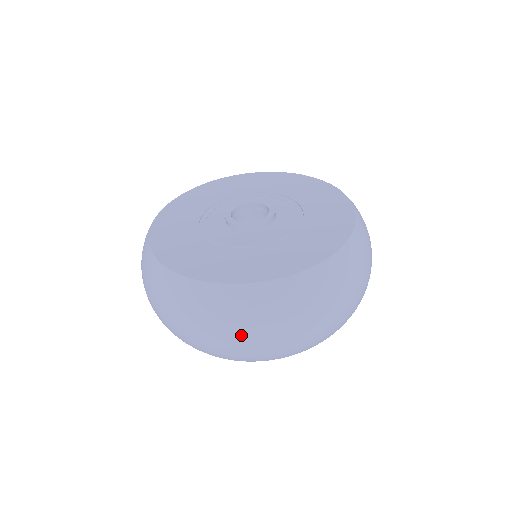
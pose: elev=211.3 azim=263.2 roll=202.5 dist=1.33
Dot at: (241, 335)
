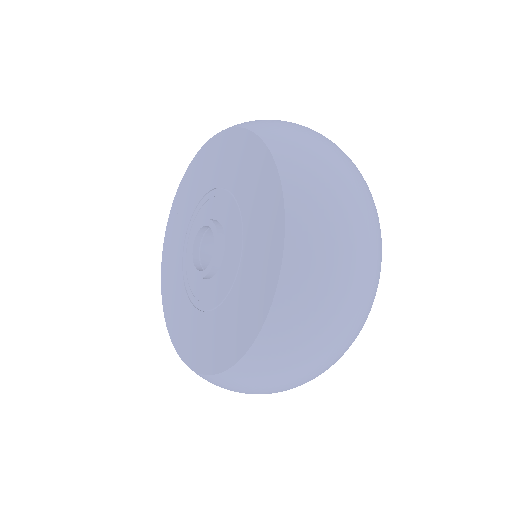
Dot at: occluded
